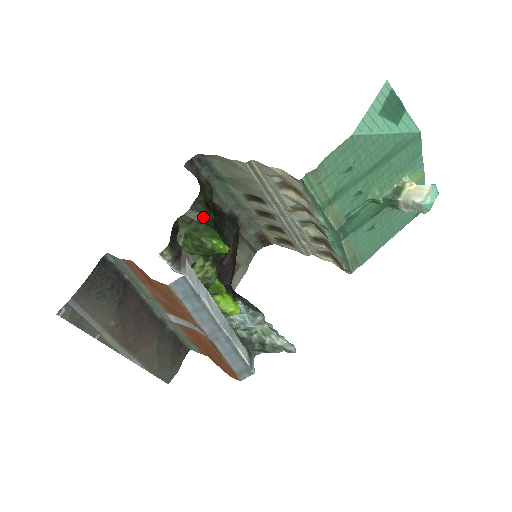
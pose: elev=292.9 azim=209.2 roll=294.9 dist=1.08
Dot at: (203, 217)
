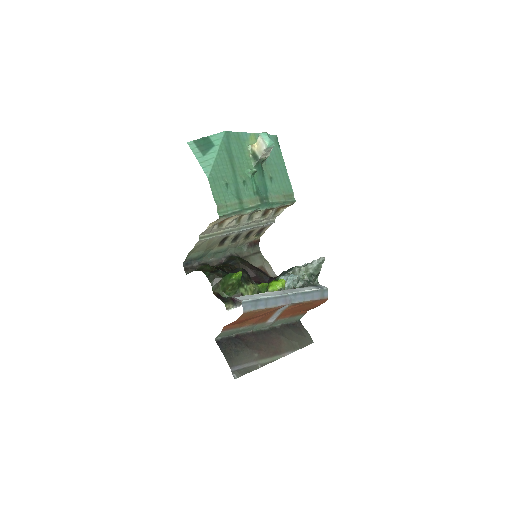
Dot at: (218, 277)
